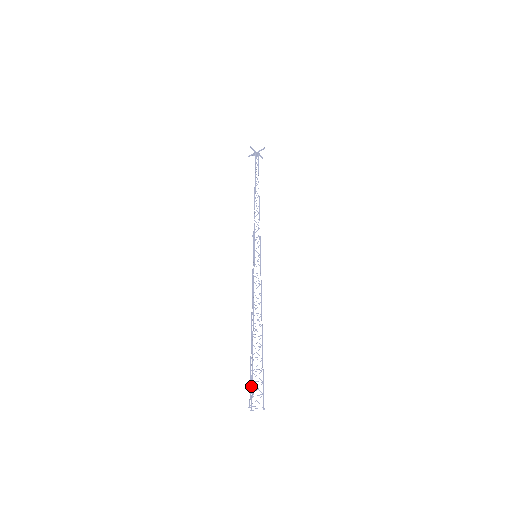
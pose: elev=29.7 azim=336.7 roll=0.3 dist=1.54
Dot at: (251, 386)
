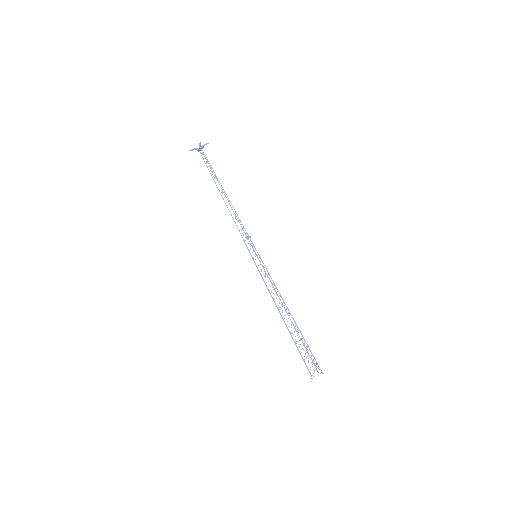
Dot at: occluded
